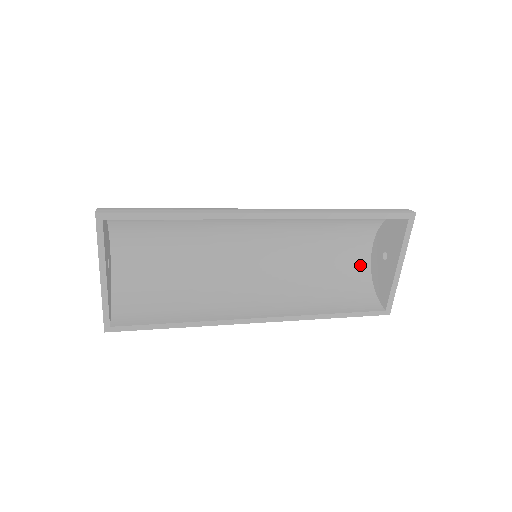
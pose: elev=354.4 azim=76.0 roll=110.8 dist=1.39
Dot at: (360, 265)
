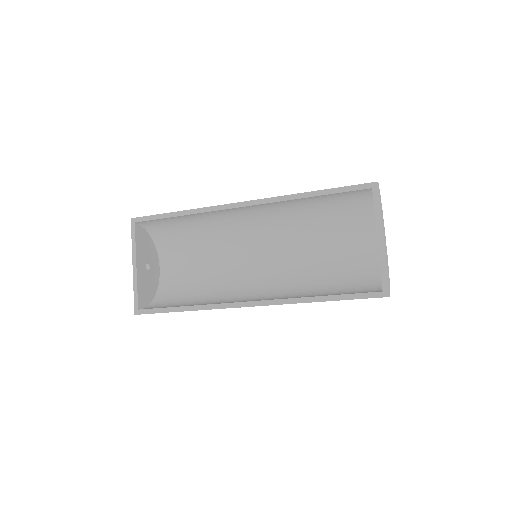
Dot at: (369, 266)
